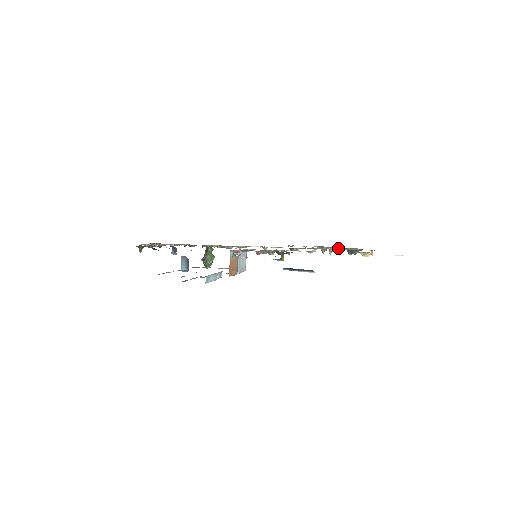
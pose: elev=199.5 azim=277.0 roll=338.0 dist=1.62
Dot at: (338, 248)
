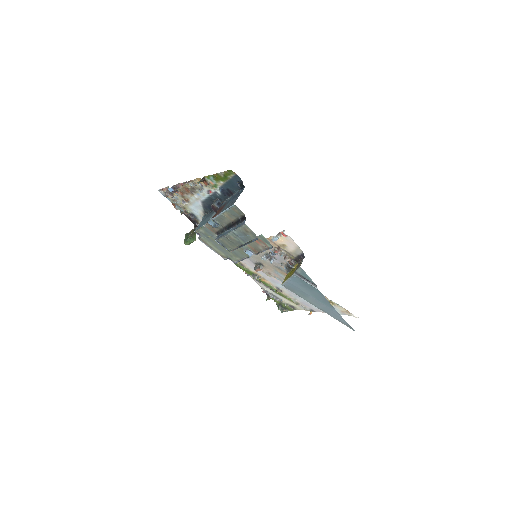
Dot at: (278, 299)
